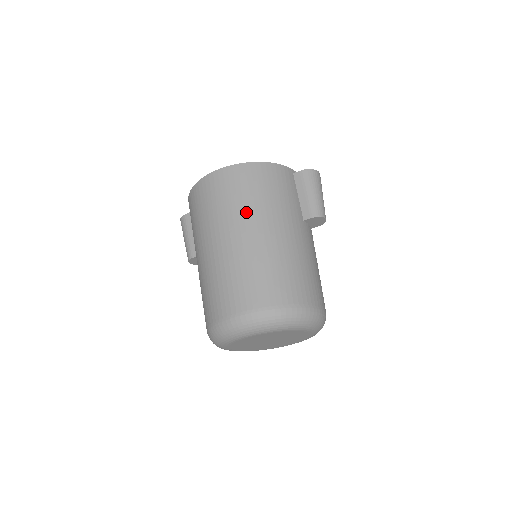
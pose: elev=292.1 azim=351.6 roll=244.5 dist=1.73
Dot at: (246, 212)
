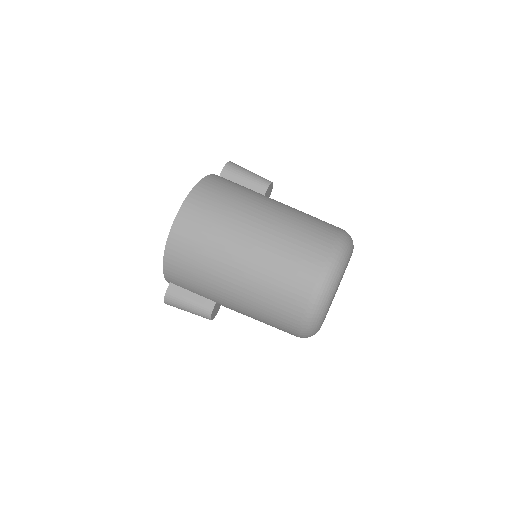
Dot at: (236, 217)
